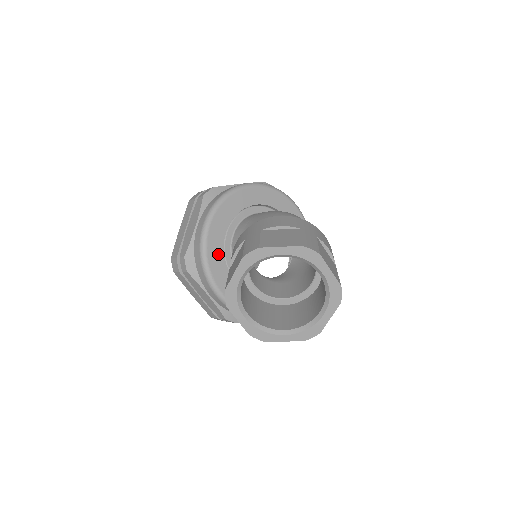
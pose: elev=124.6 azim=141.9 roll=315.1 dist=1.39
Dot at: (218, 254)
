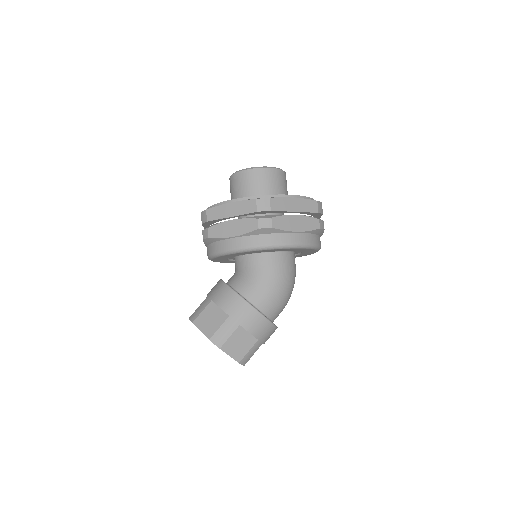
Dot at: (228, 256)
